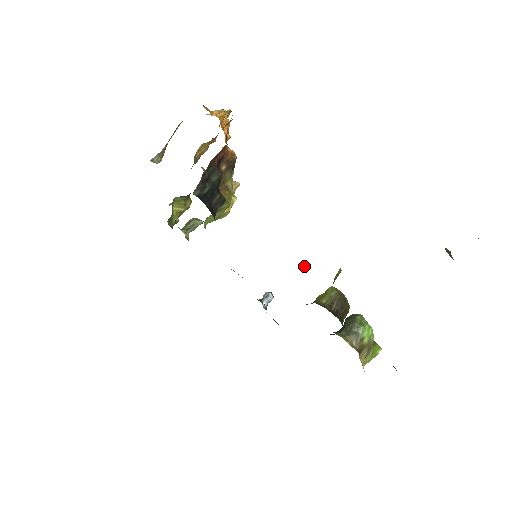
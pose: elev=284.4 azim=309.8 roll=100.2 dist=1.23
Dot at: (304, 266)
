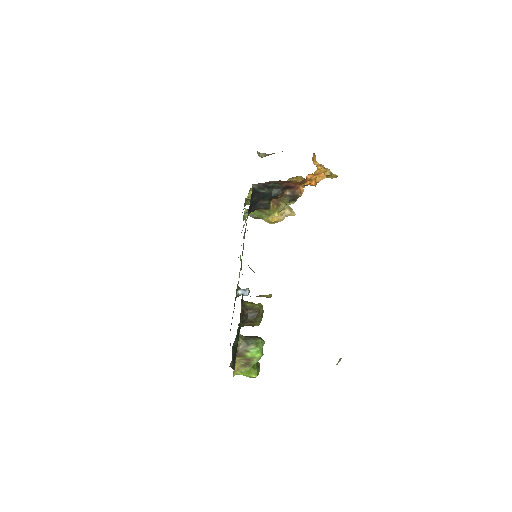
Dot at: occluded
